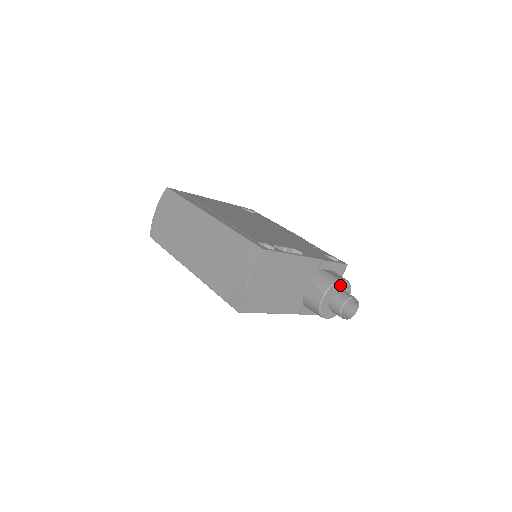
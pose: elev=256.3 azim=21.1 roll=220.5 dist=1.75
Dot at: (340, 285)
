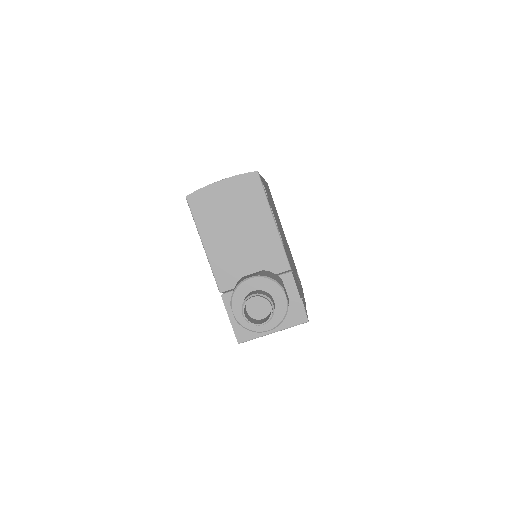
Dot at: (277, 294)
